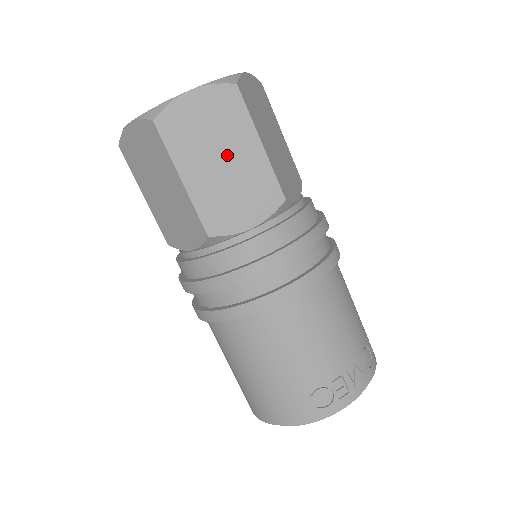
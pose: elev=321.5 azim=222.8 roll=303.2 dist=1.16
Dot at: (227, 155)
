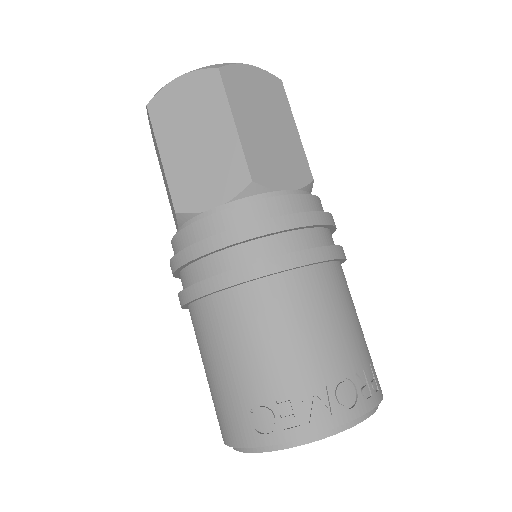
Dot at: (202, 135)
